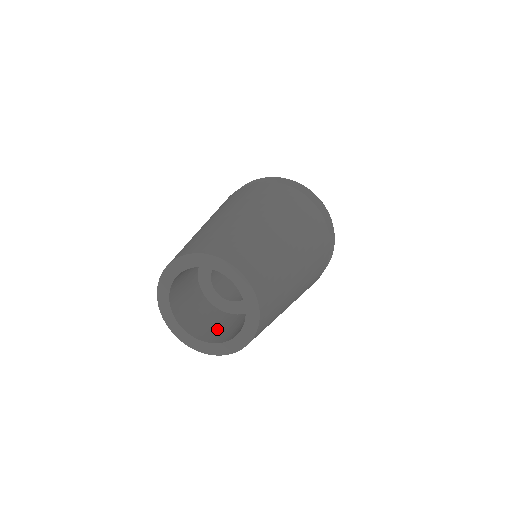
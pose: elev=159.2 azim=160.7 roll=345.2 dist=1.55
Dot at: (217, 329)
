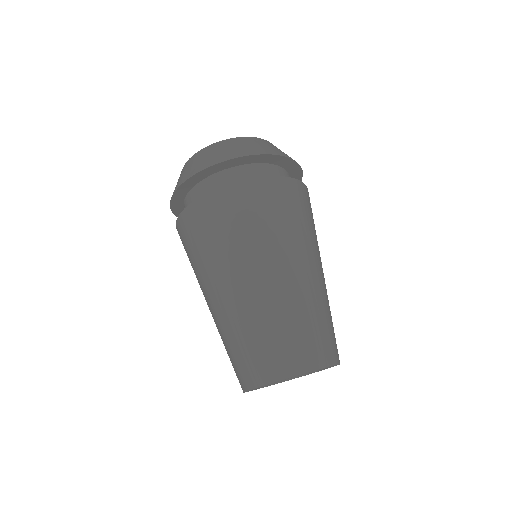
Dot at: occluded
